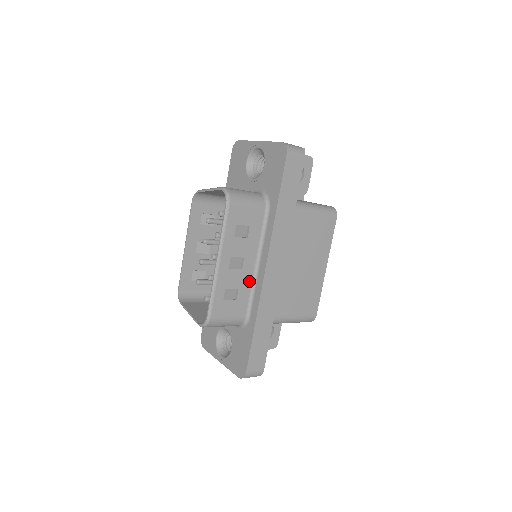
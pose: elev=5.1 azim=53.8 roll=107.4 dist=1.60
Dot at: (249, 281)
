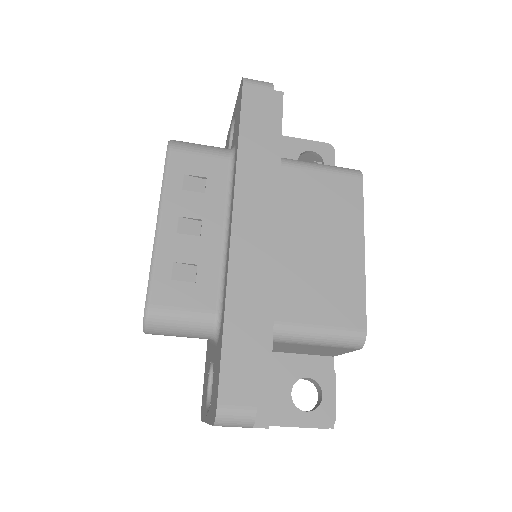
Dot at: (216, 255)
